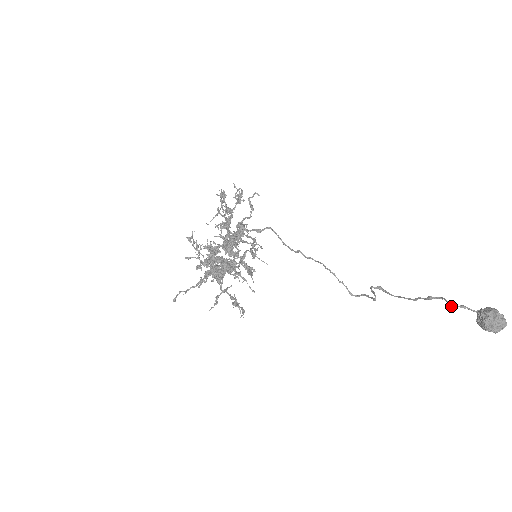
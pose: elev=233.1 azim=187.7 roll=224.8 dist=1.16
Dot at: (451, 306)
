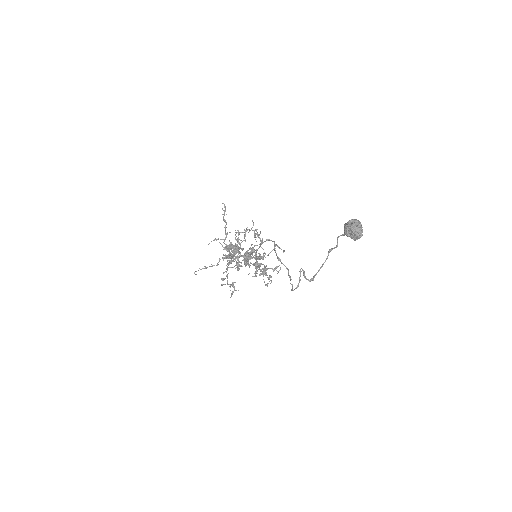
Dot at: (337, 238)
